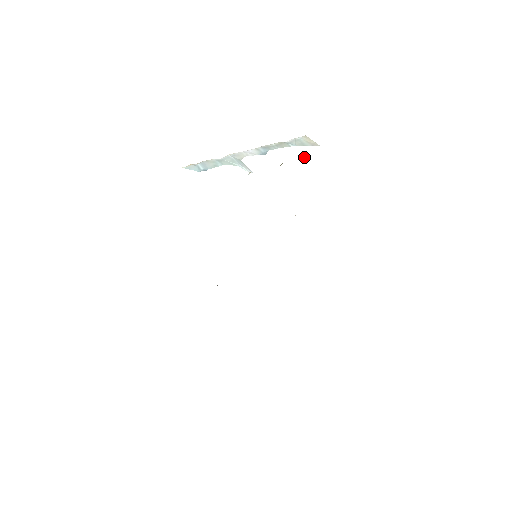
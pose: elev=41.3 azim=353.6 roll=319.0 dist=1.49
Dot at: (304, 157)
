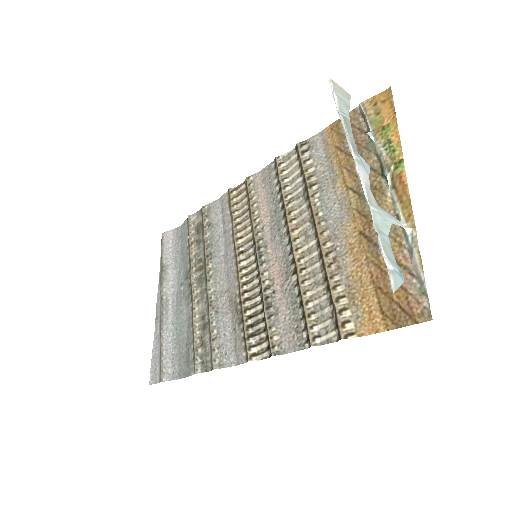
Dot at: (372, 138)
